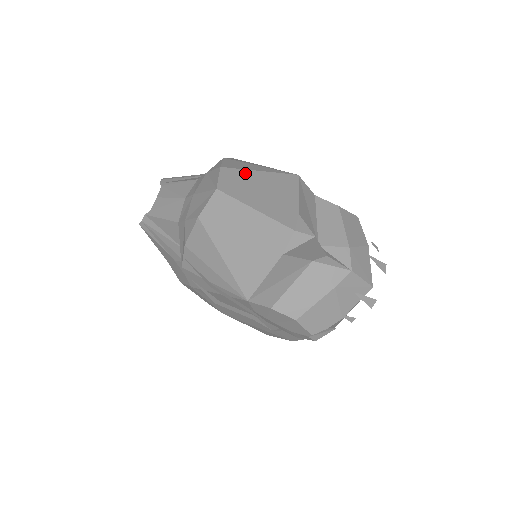
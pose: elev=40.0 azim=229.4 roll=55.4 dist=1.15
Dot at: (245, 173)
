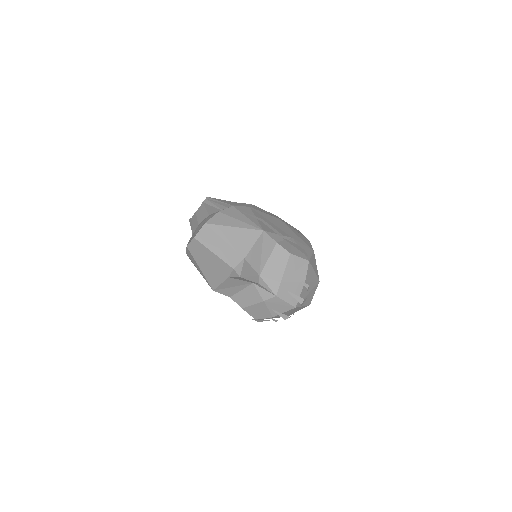
Dot at: (220, 228)
